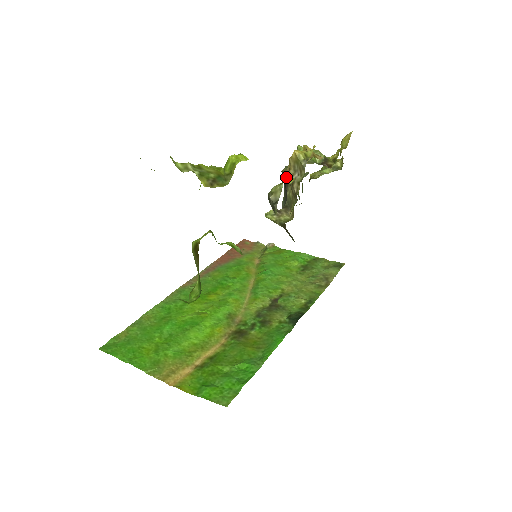
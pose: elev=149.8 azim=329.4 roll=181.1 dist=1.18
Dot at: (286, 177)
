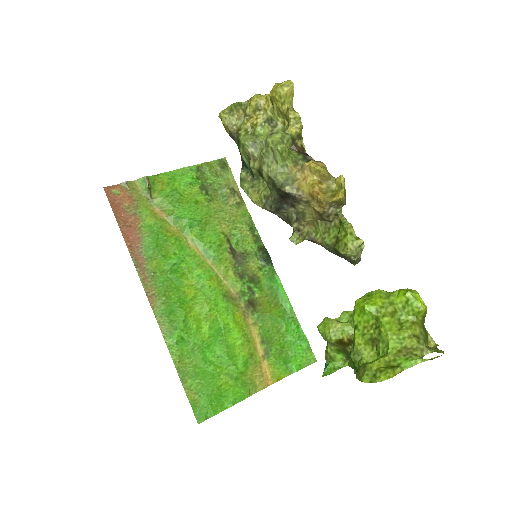
Dot at: (300, 200)
